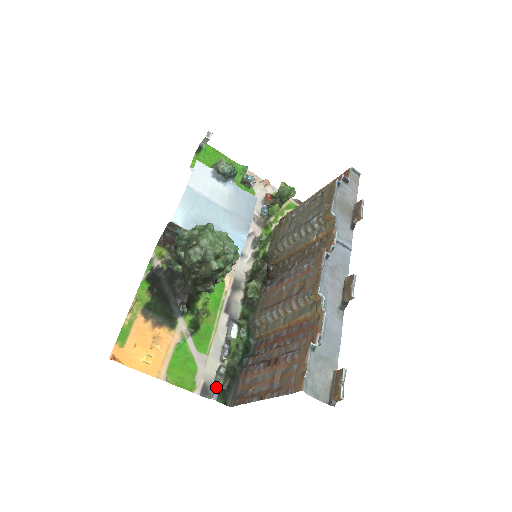
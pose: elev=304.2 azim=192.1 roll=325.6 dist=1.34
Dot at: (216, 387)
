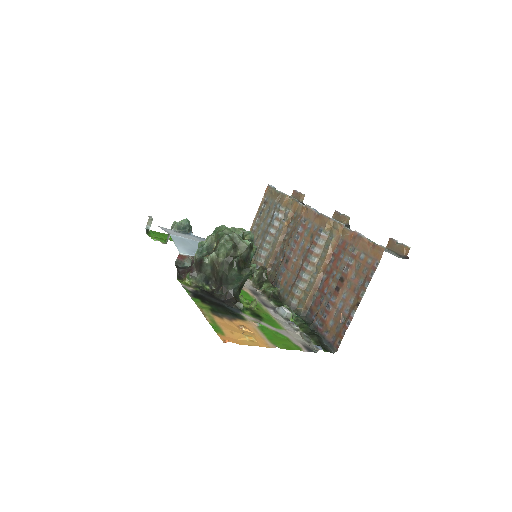
Dot at: (313, 345)
